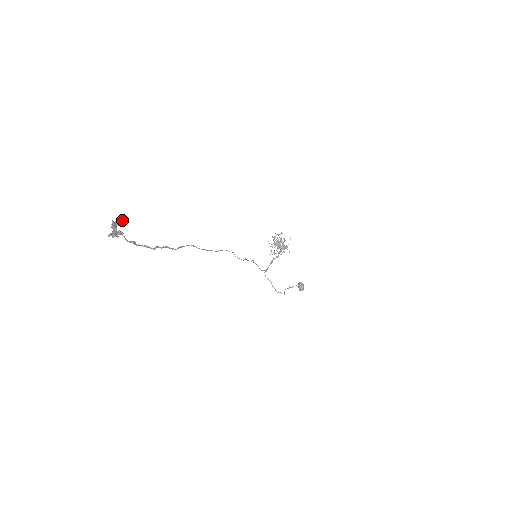
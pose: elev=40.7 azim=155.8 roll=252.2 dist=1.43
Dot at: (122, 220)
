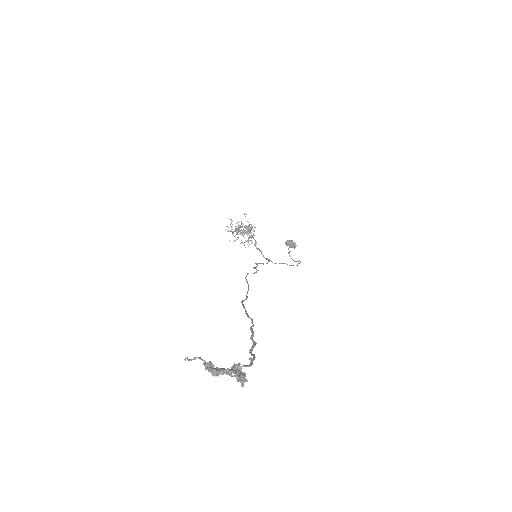
Dot at: (199, 357)
